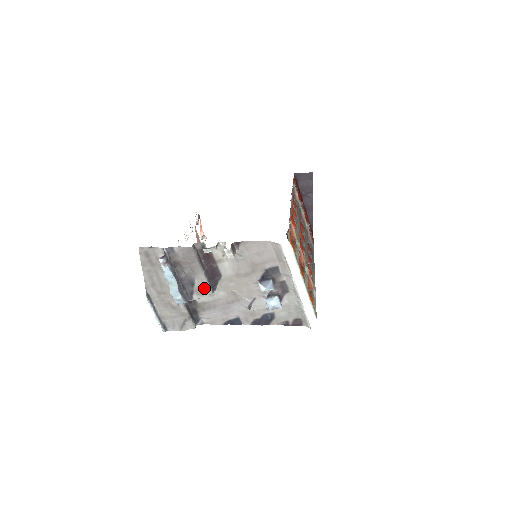
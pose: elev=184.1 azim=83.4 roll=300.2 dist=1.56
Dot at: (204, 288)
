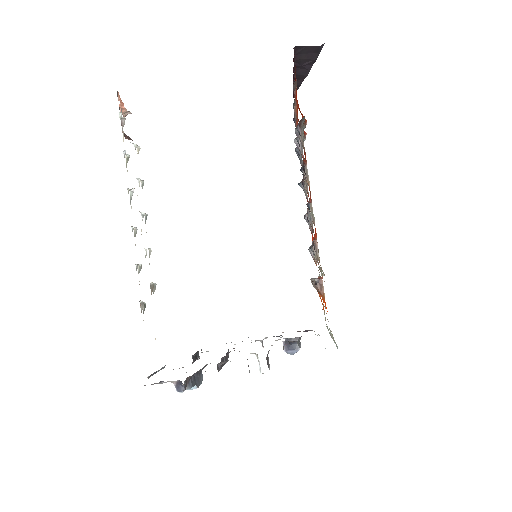
Dot at: occluded
